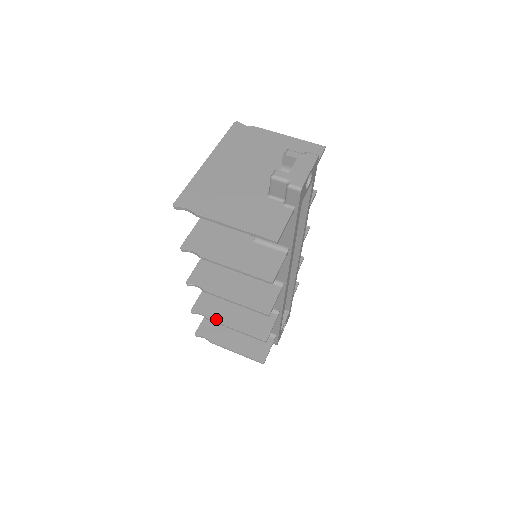
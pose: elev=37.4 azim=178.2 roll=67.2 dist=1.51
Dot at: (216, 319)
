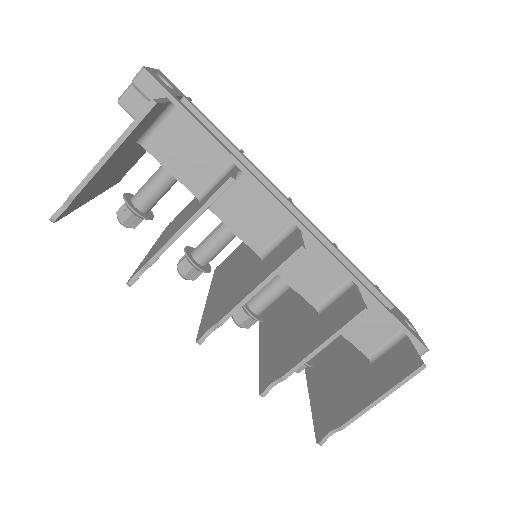
Dot at: (292, 365)
